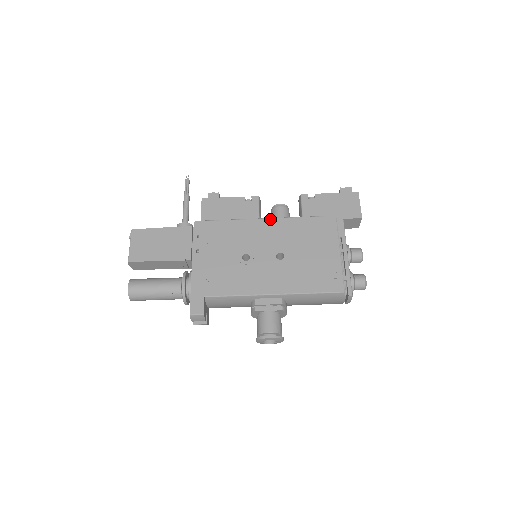
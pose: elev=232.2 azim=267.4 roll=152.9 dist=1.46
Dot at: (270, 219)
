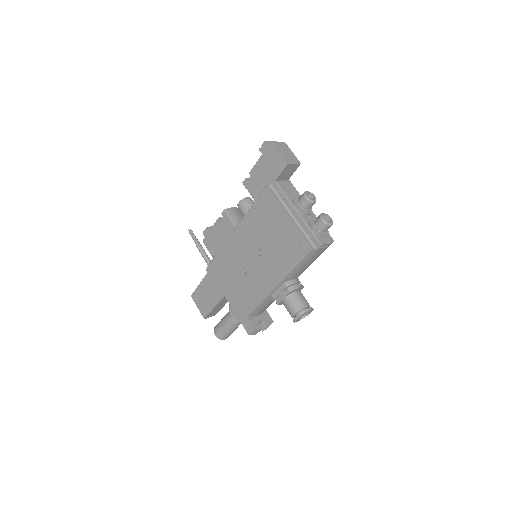
Dot at: (237, 228)
